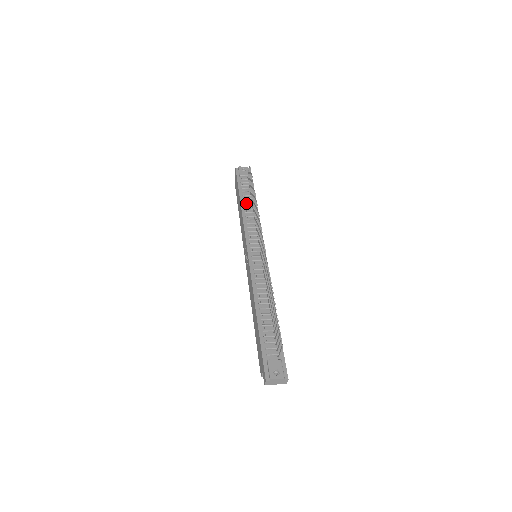
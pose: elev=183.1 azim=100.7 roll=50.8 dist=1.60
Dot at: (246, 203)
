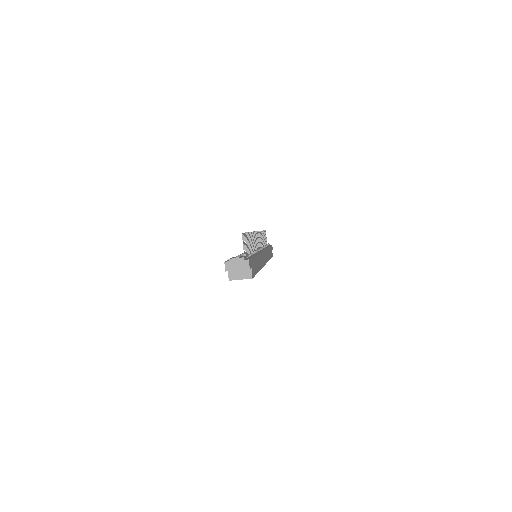
Dot at: occluded
